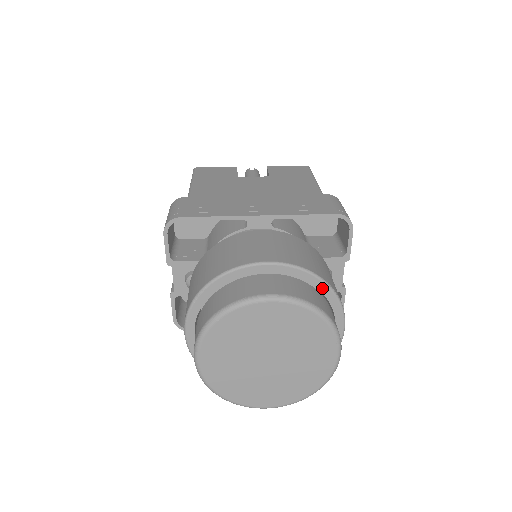
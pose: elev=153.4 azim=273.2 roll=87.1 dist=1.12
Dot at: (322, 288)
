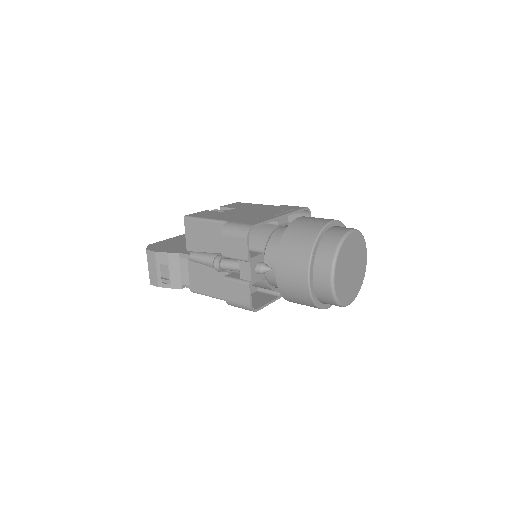
Dot at: occluded
